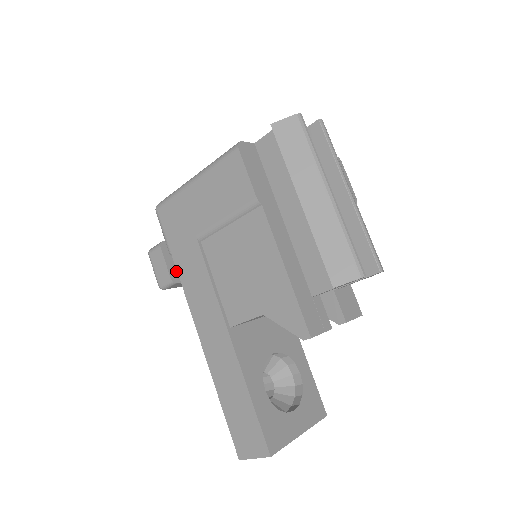
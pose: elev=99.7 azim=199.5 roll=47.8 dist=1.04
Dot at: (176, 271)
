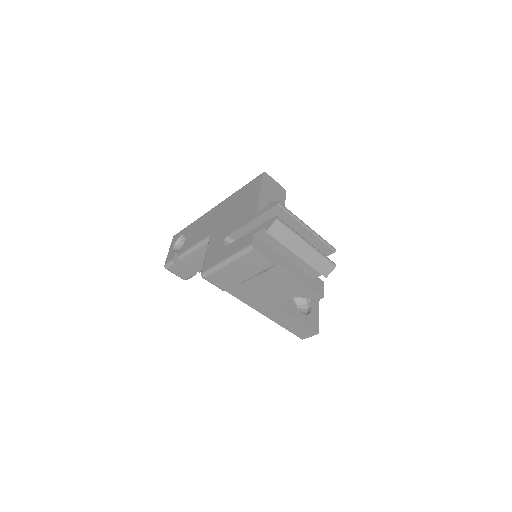
Dot at: (191, 268)
